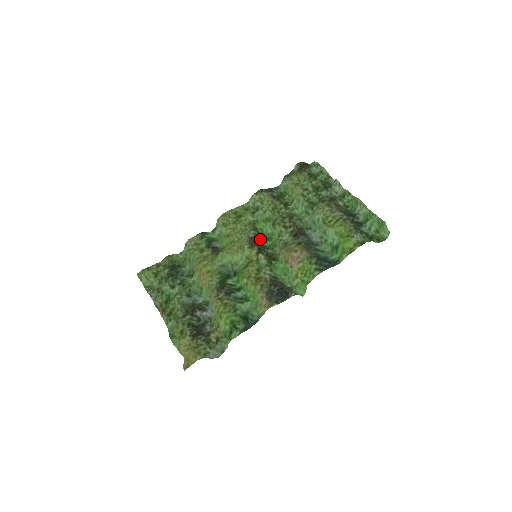
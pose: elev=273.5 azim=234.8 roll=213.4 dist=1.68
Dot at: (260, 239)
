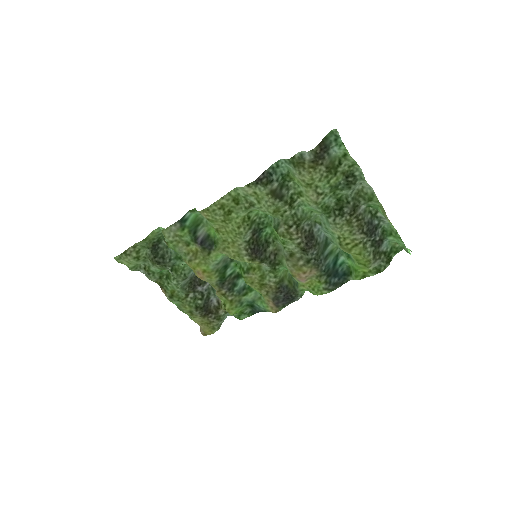
Dot at: (258, 233)
